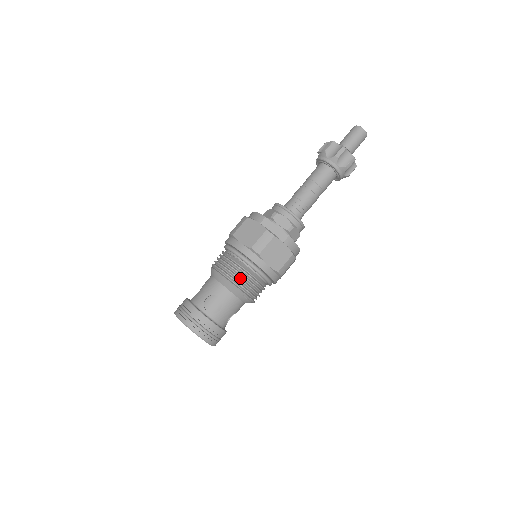
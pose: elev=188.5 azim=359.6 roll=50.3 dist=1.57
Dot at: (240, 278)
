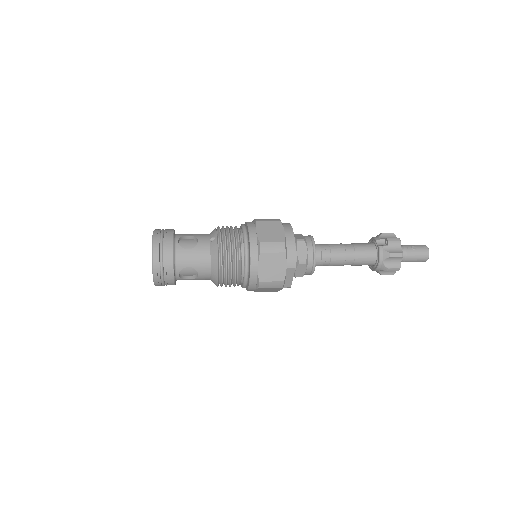
Dot at: (228, 282)
